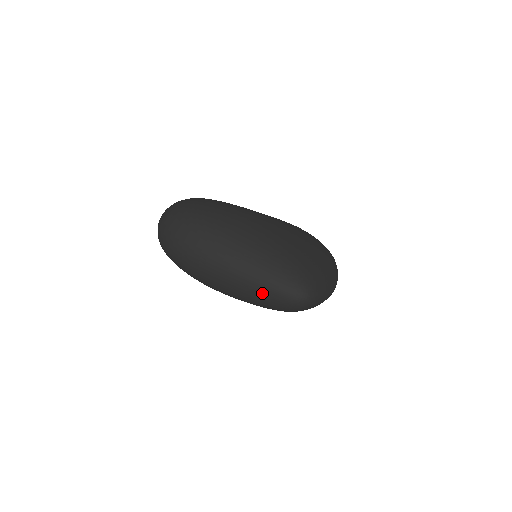
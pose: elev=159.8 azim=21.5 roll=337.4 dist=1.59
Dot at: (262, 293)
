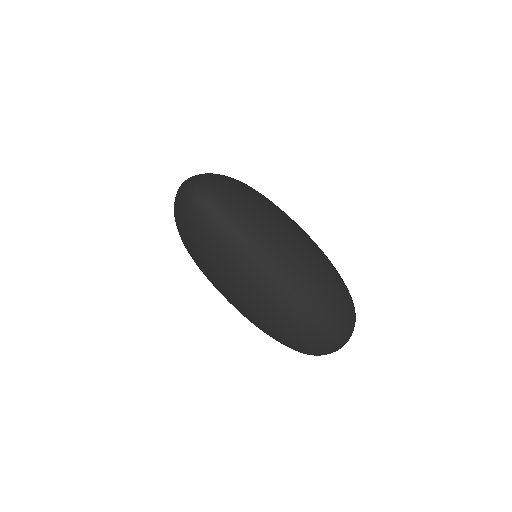
Dot at: (179, 197)
